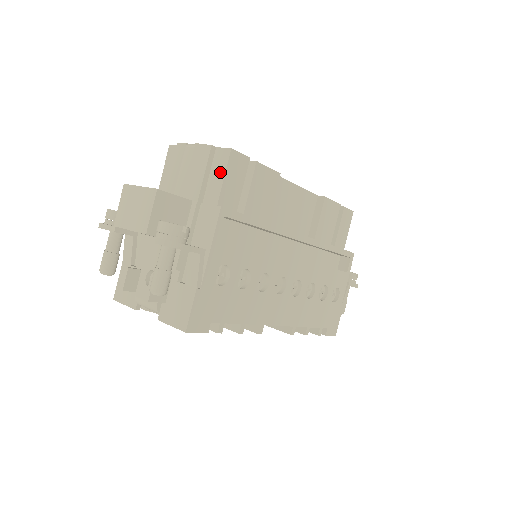
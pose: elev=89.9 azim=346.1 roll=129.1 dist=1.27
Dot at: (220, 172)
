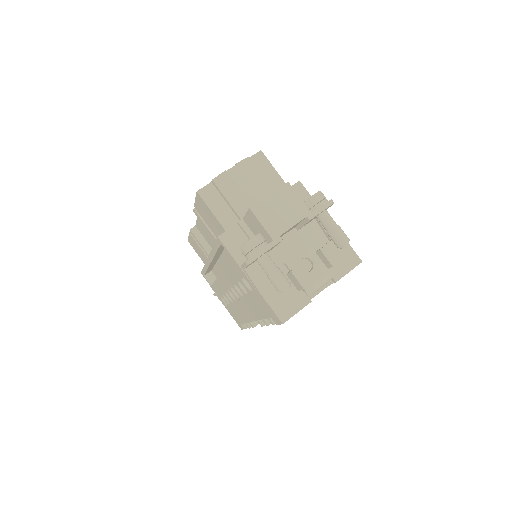
Dot at: (268, 169)
